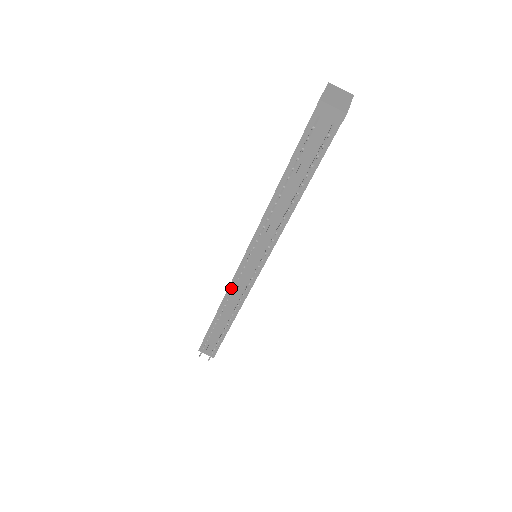
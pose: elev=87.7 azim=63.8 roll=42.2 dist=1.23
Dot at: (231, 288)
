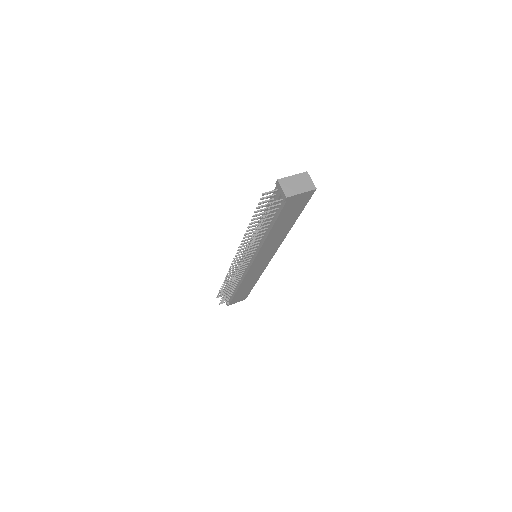
Dot at: occluded
